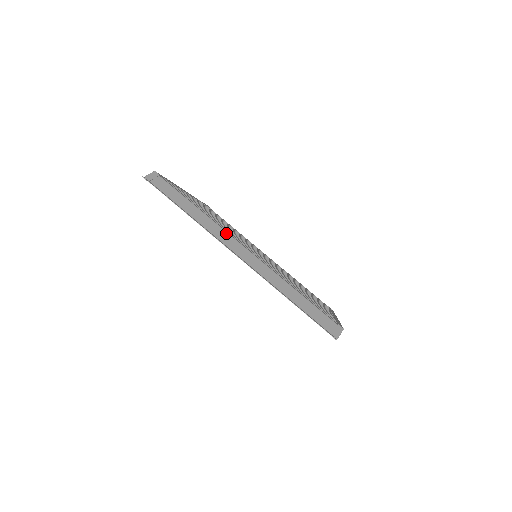
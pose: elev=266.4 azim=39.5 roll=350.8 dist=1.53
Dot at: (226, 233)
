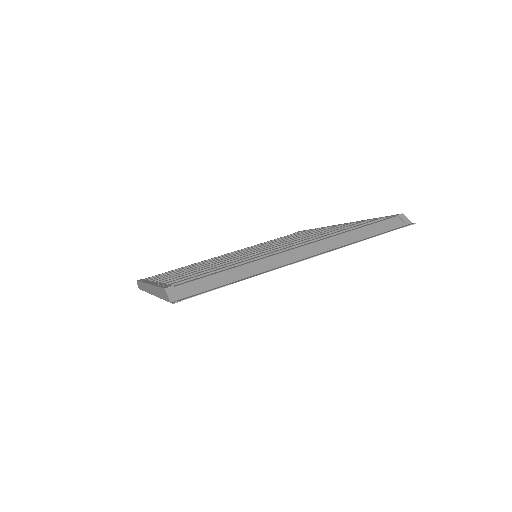
Dot at: (274, 257)
